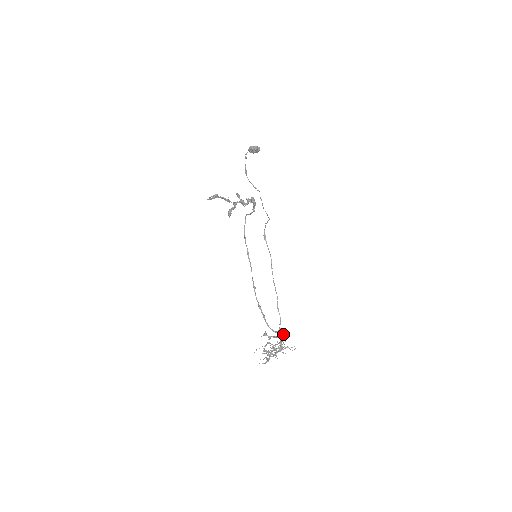
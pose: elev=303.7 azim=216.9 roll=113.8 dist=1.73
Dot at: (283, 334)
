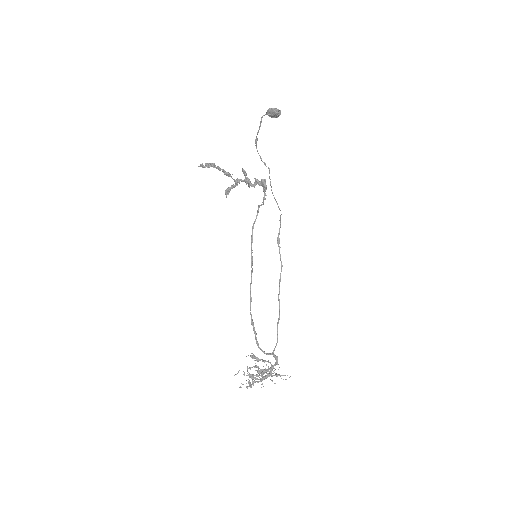
Dot at: (277, 360)
